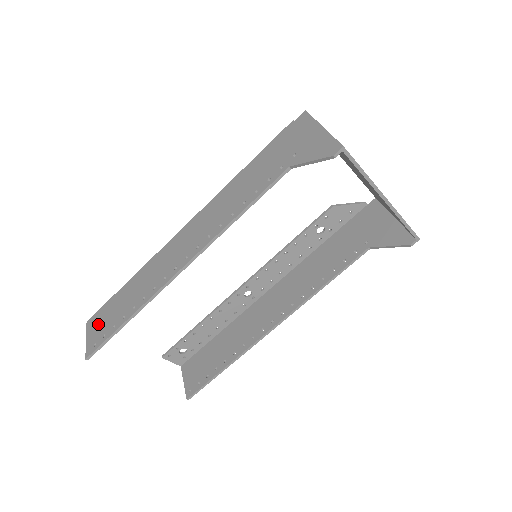
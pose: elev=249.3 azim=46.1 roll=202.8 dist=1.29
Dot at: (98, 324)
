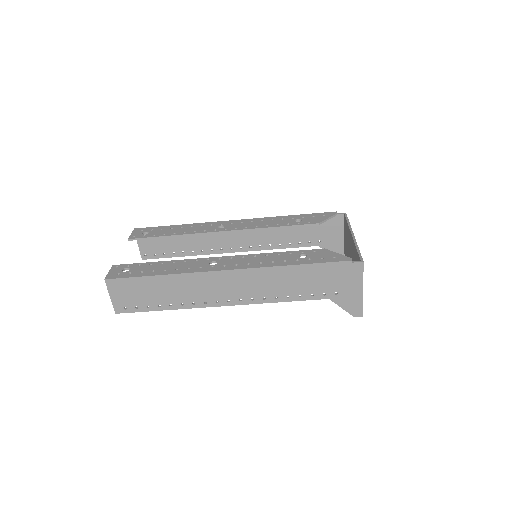
Dot at: (125, 293)
